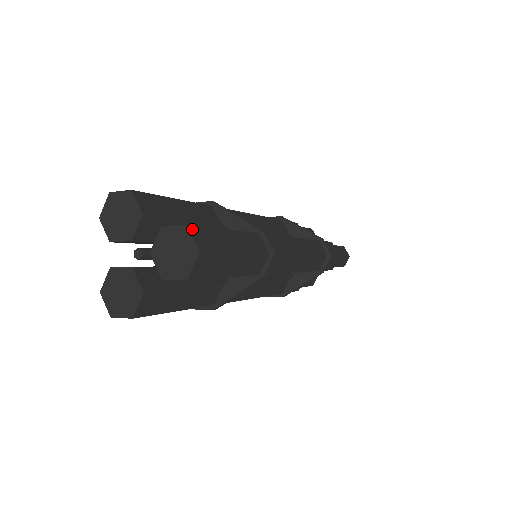
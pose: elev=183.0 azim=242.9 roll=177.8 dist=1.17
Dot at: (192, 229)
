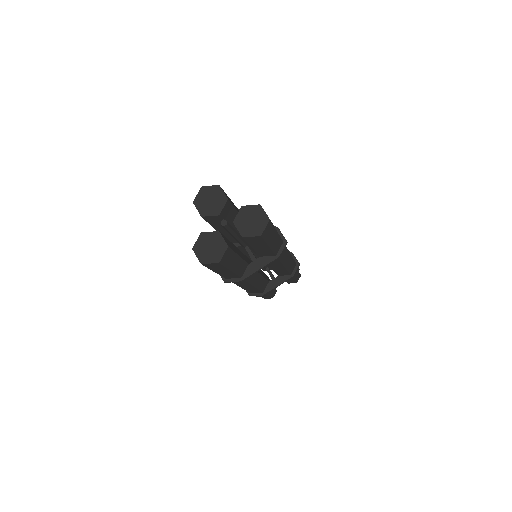
Dot at: (262, 208)
